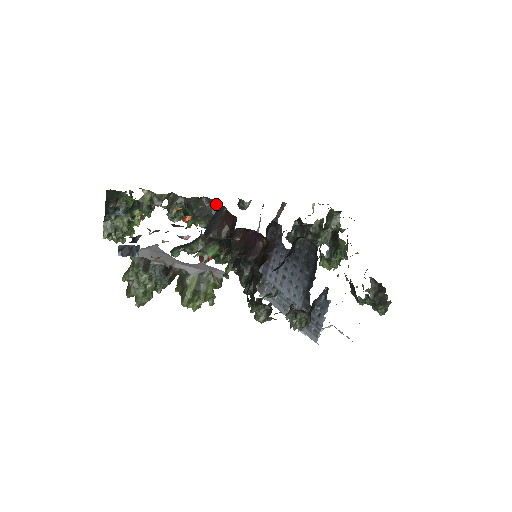
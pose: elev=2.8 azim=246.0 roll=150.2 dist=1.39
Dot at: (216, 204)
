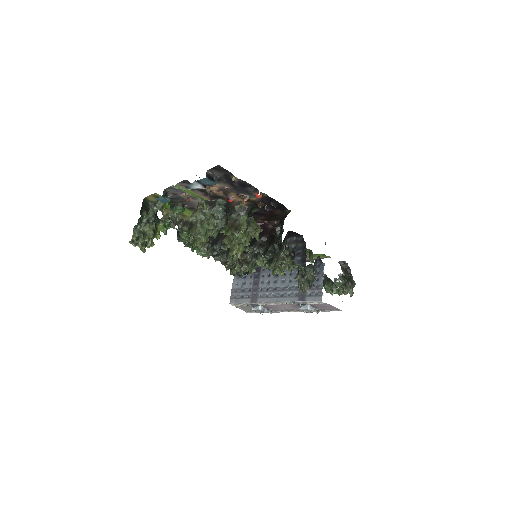
Dot at: occluded
